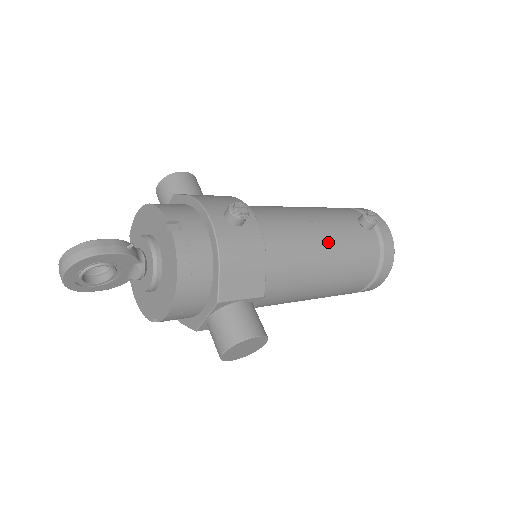
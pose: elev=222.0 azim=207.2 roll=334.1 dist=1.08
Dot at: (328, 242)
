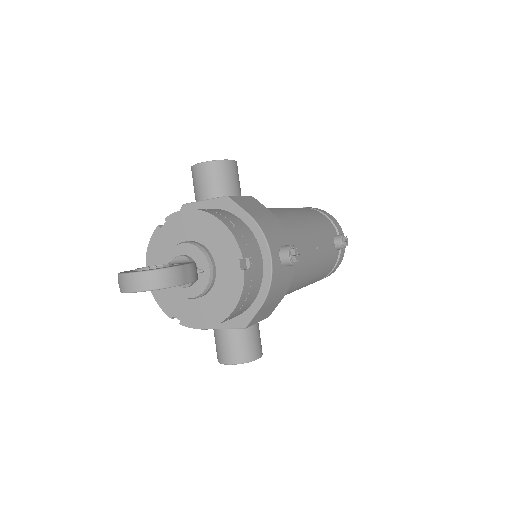
Dot at: (316, 265)
